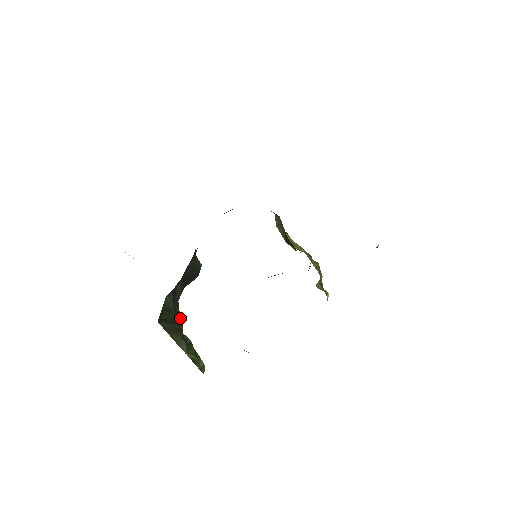
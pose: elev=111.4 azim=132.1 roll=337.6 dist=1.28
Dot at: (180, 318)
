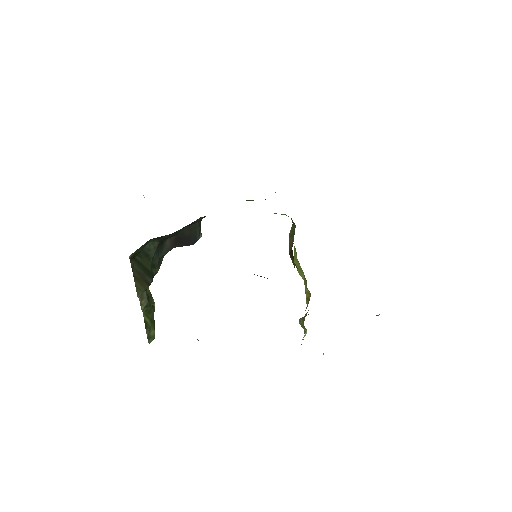
Dot at: (154, 272)
